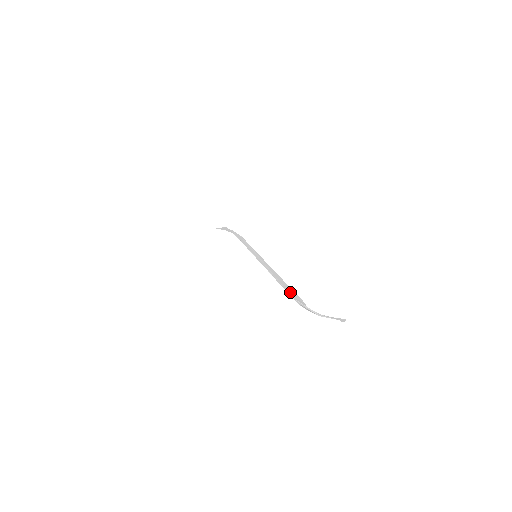
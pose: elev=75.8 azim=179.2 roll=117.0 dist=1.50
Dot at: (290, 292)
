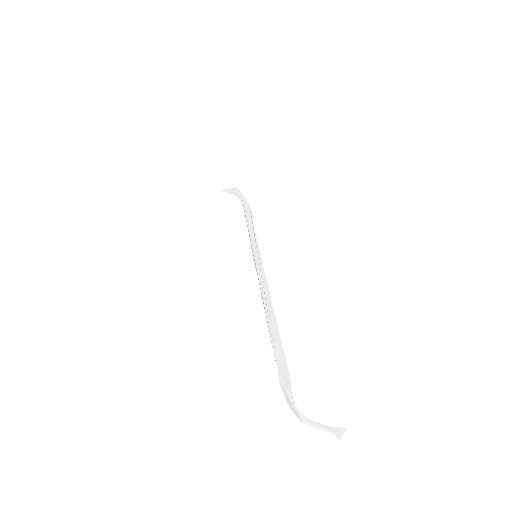
Dot at: (277, 353)
